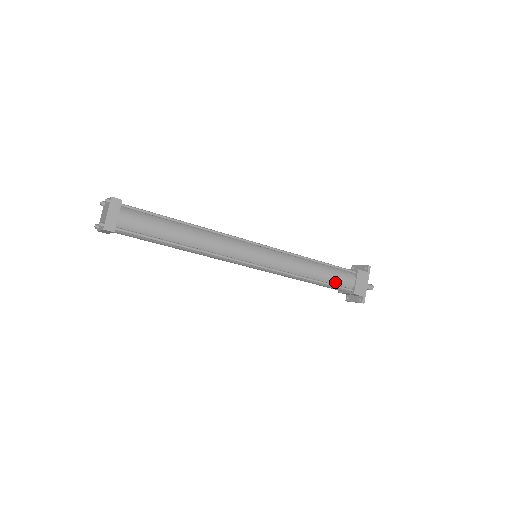
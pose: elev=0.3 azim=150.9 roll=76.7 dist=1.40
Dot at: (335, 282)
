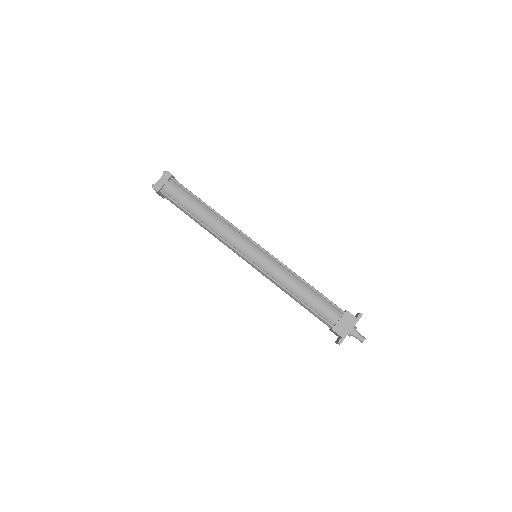
Dot at: (317, 309)
